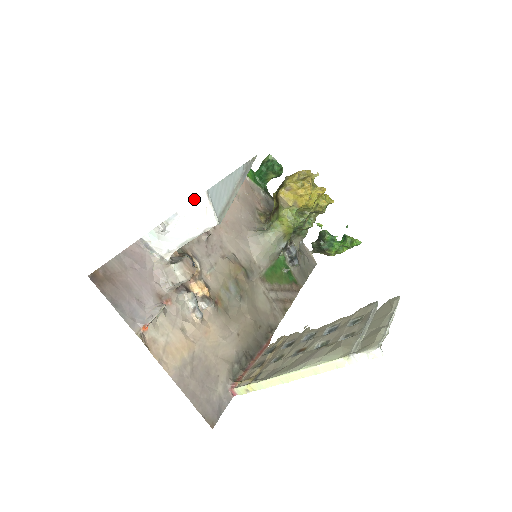
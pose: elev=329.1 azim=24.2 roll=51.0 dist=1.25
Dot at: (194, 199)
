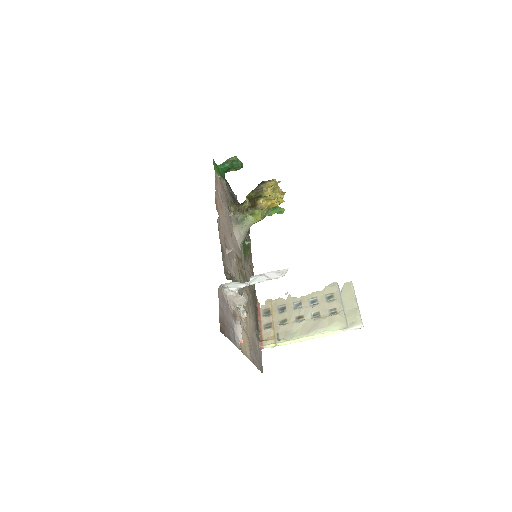
Dot at: (280, 270)
